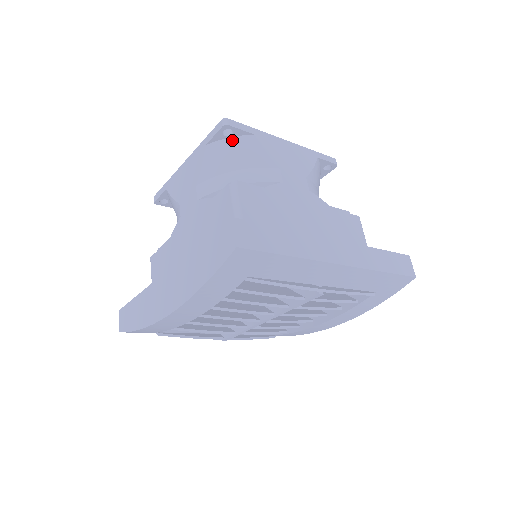
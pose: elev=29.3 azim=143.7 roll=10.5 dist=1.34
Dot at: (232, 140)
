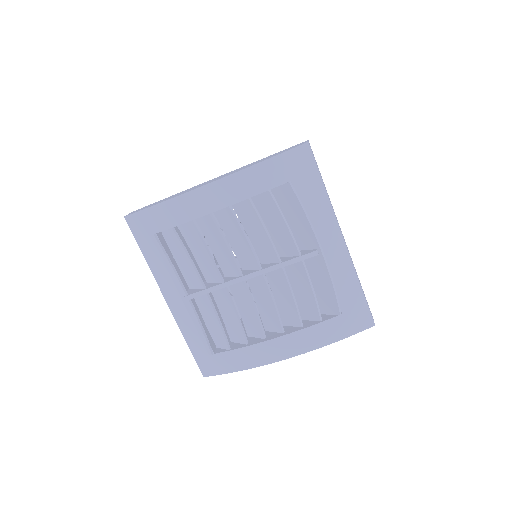
Dot at: occluded
